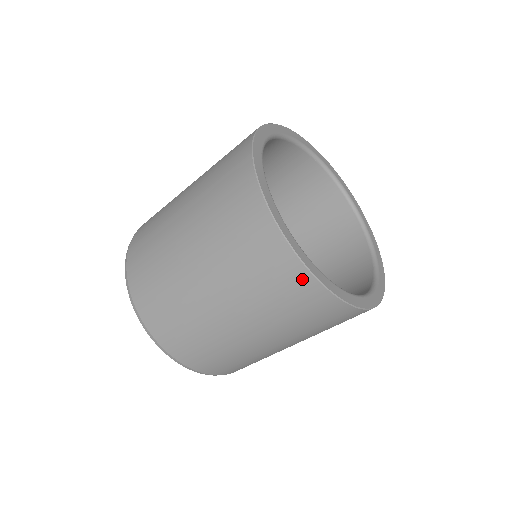
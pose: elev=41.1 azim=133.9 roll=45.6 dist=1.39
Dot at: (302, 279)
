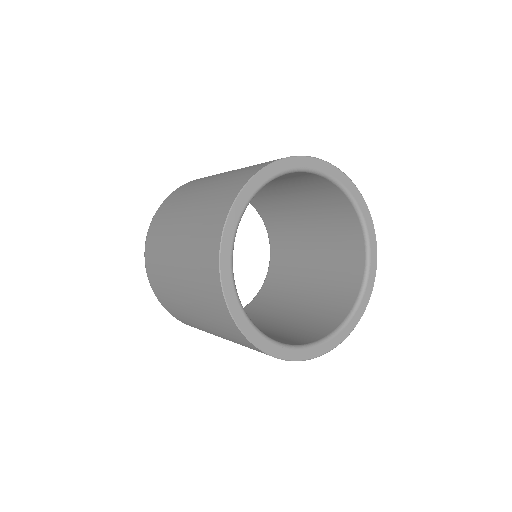
Dot at: (235, 330)
